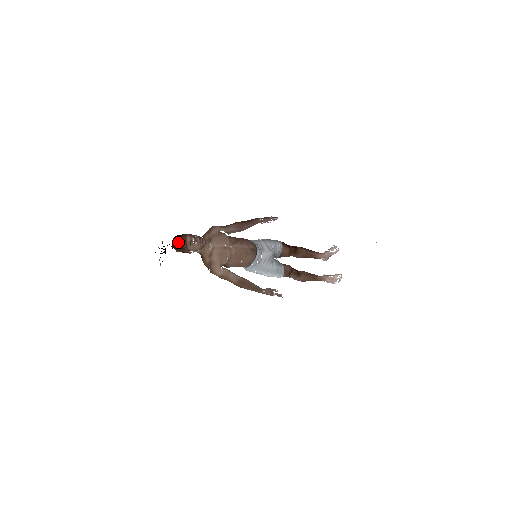
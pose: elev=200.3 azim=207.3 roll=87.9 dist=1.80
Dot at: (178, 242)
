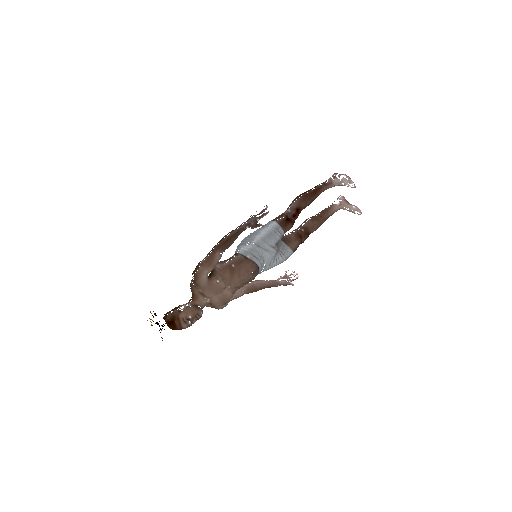
Dot at: occluded
